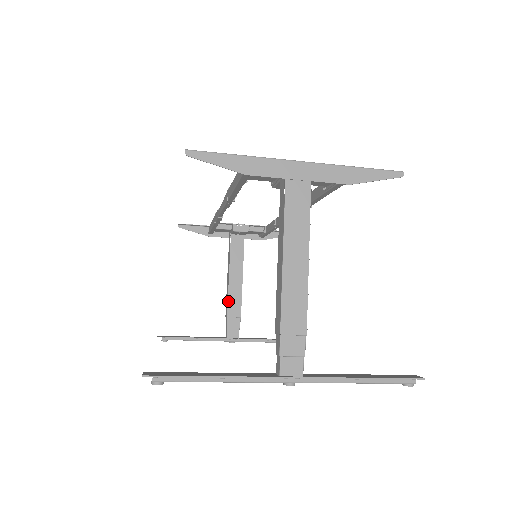
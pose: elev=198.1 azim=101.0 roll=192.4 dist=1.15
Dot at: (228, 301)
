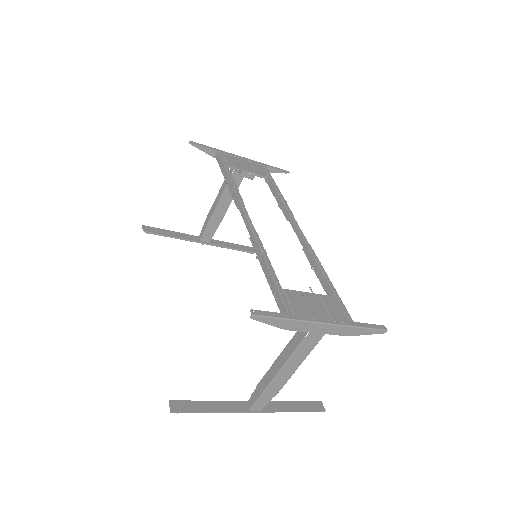
Dot at: (211, 217)
